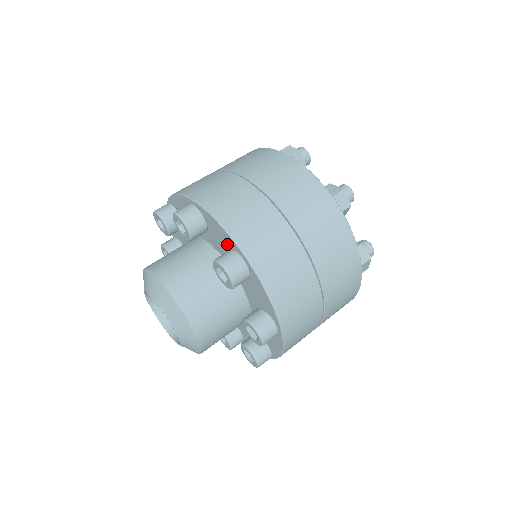
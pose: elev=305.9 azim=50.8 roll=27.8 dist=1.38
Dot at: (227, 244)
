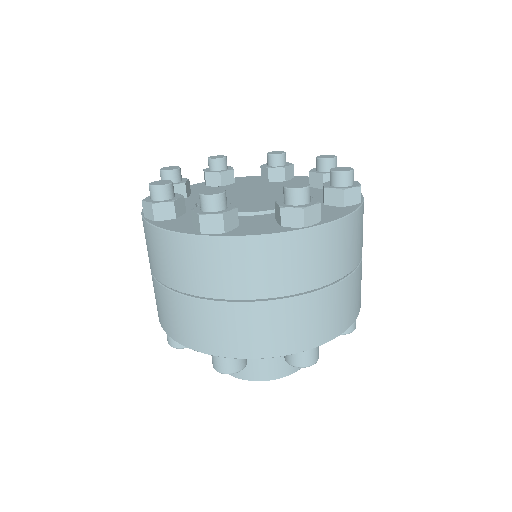
Dot at: occluded
